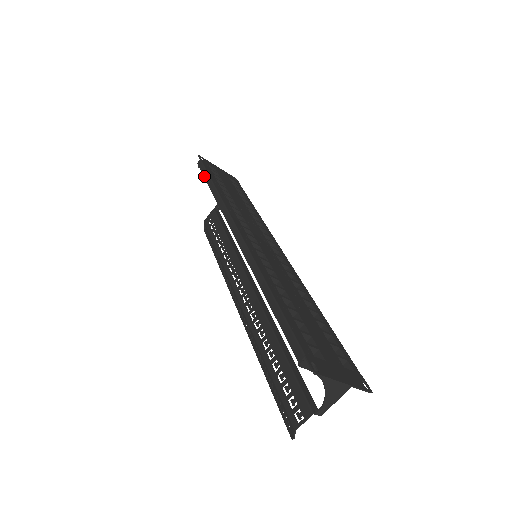
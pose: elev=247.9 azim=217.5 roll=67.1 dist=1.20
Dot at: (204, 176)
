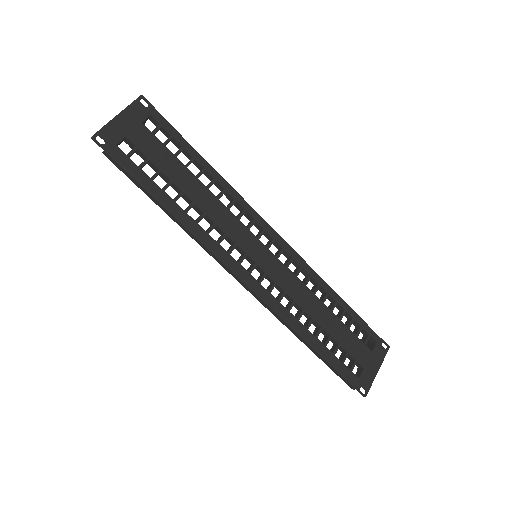
Dot at: (137, 186)
